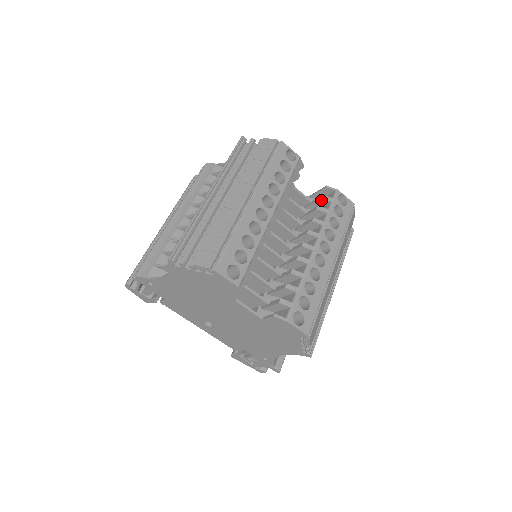
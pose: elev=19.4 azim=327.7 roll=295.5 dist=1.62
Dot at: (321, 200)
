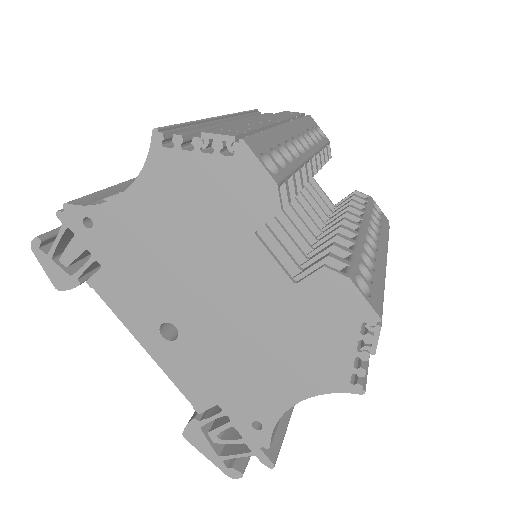
Dot at: occluded
